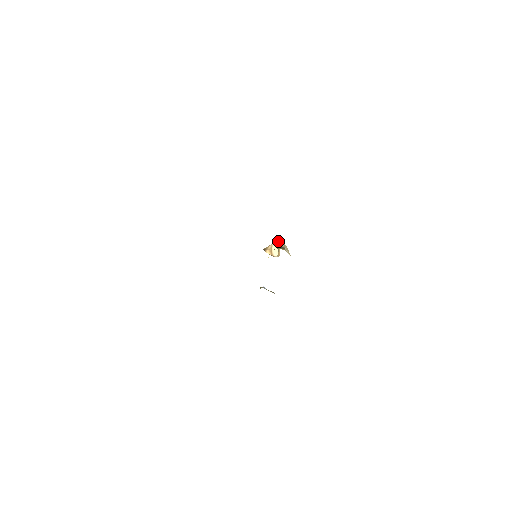
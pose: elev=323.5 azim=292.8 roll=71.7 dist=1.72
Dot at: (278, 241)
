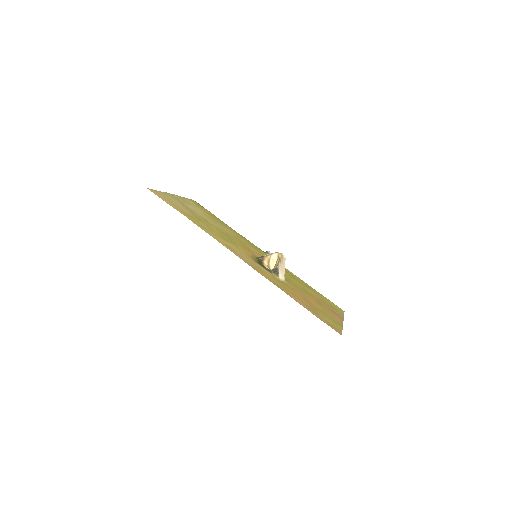
Dot at: (276, 256)
